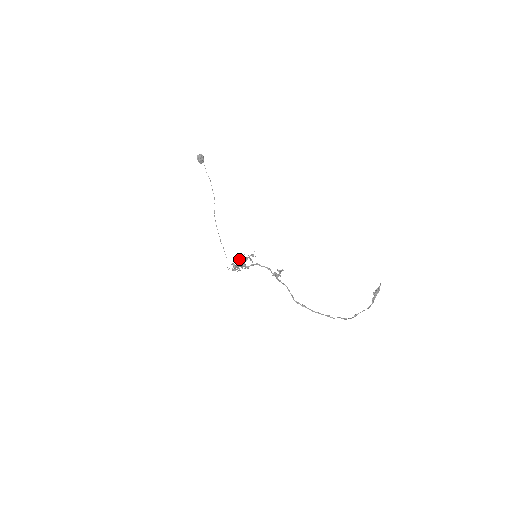
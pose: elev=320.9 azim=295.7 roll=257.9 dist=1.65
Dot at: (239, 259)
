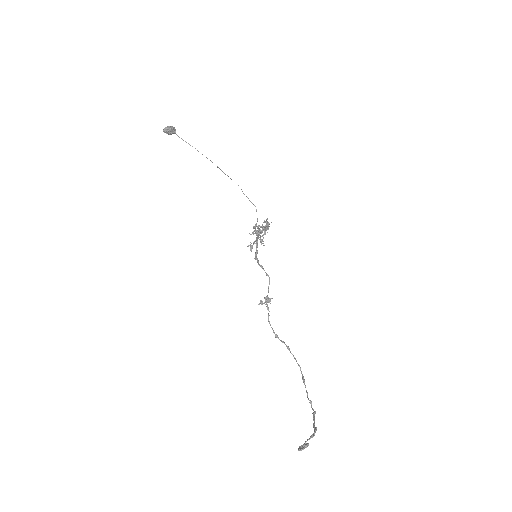
Dot at: (253, 234)
